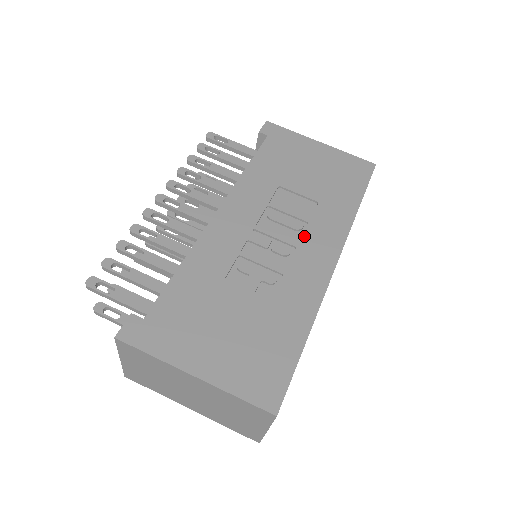
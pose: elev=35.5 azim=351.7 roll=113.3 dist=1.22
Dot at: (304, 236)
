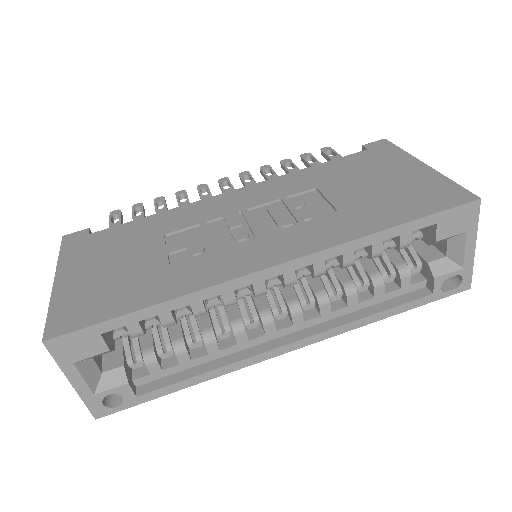
Dot at: (276, 232)
